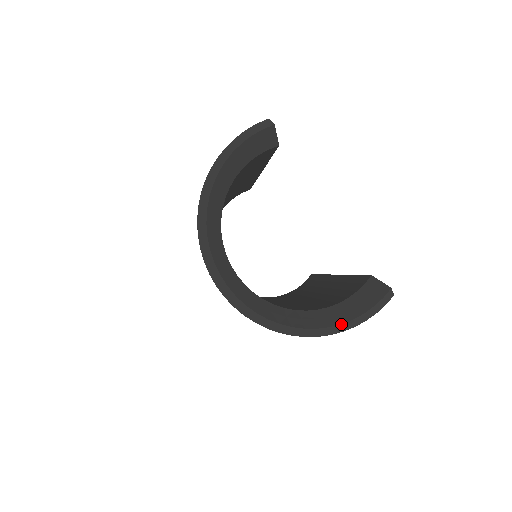
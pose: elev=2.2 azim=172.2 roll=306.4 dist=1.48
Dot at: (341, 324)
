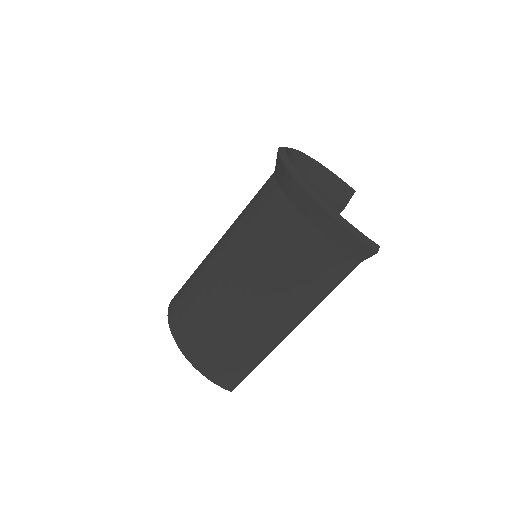
Dot at: occluded
